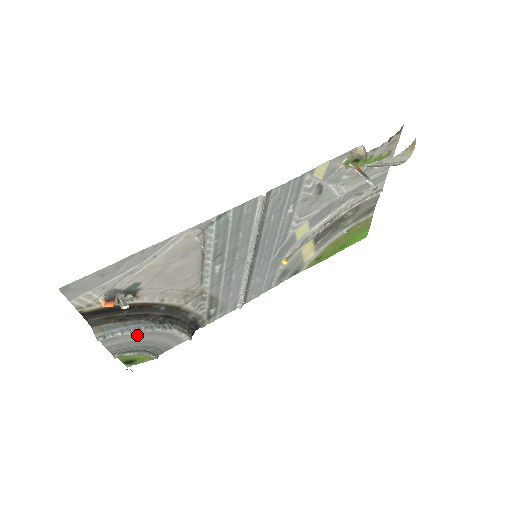
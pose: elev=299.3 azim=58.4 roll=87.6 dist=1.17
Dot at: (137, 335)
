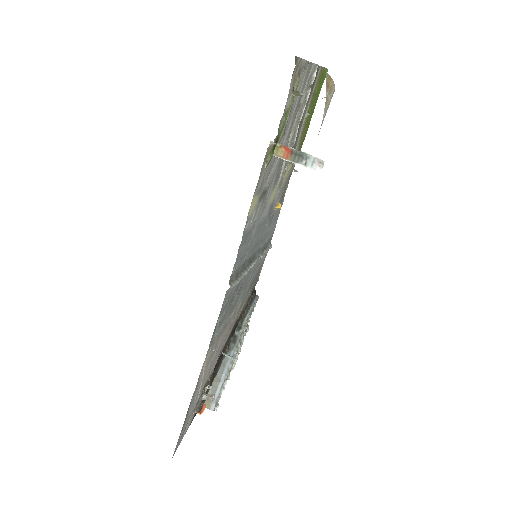
Dot at: occluded
